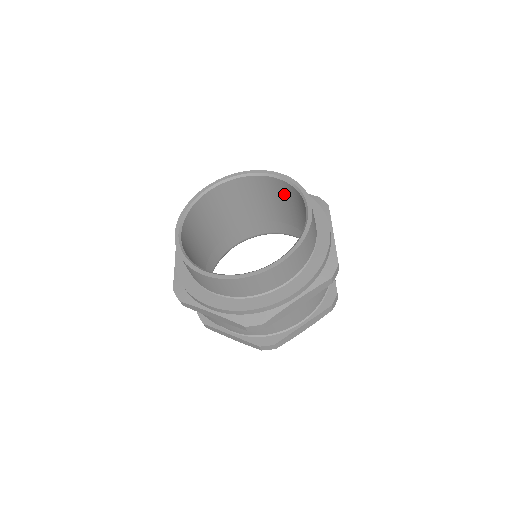
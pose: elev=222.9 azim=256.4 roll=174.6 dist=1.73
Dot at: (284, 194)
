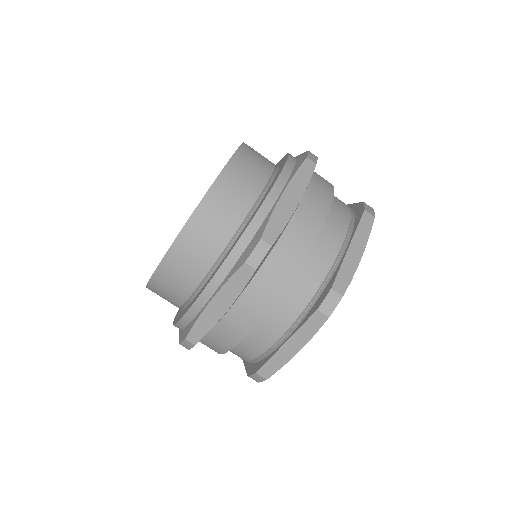
Dot at: occluded
